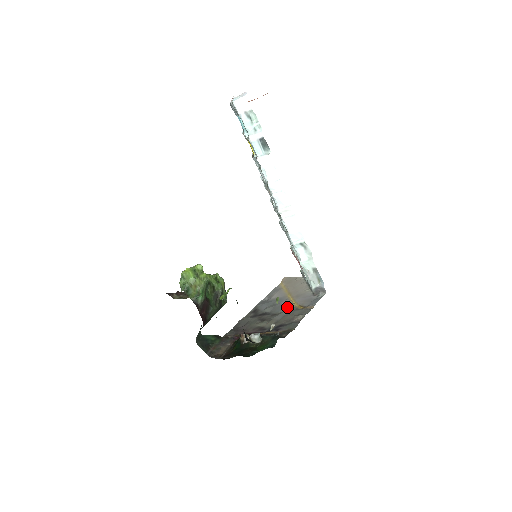
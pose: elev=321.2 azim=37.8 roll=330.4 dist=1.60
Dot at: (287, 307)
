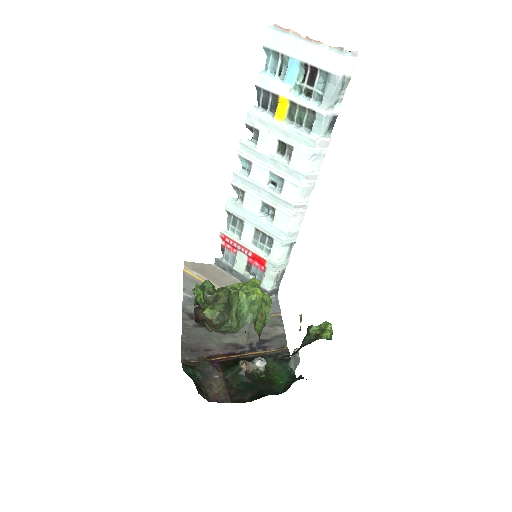
Dot at: occluded
